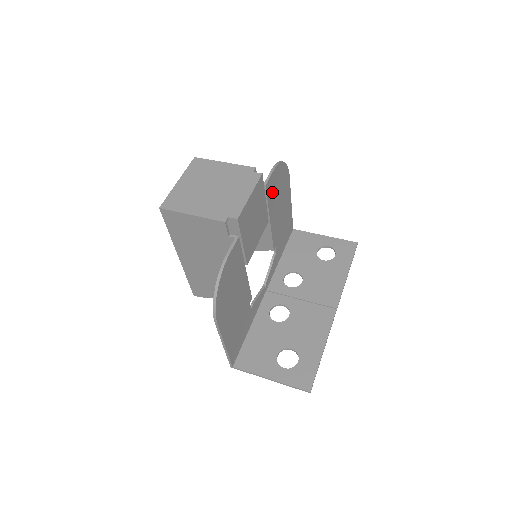
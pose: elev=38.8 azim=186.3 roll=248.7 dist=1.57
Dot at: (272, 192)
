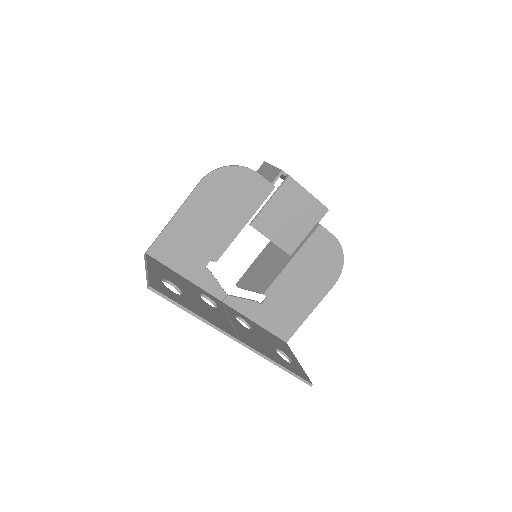
Dot at: (316, 246)
